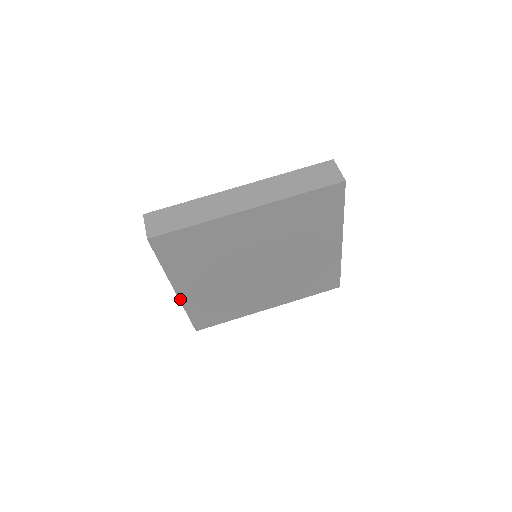
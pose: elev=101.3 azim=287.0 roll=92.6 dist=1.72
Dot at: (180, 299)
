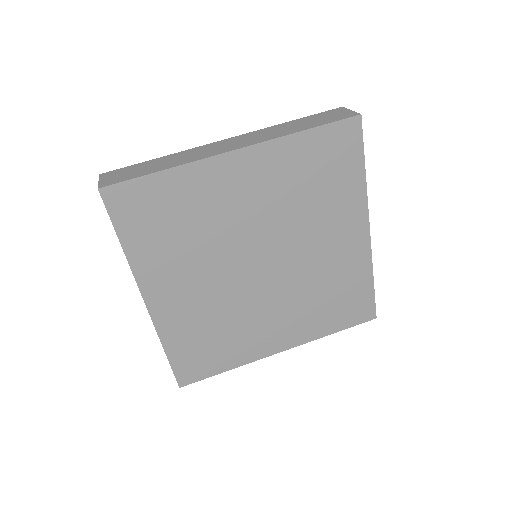
Dot at: (152, 317)
